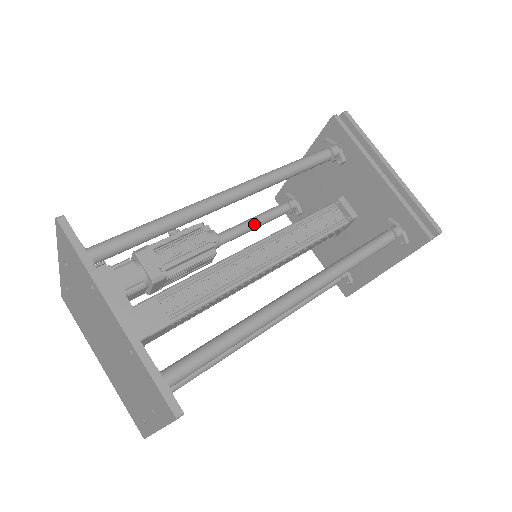
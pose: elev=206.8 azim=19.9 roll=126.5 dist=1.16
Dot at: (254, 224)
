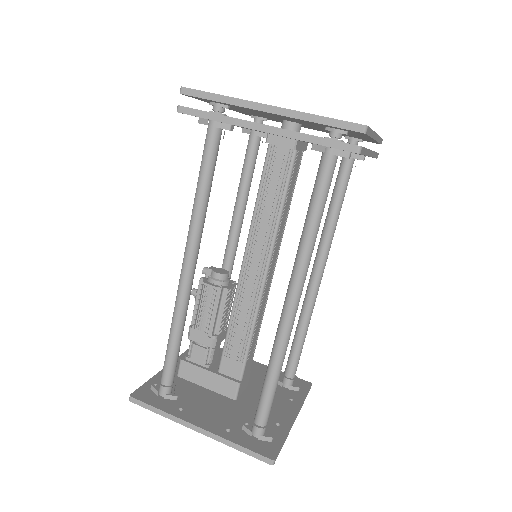
Dot at: (244, 194)
